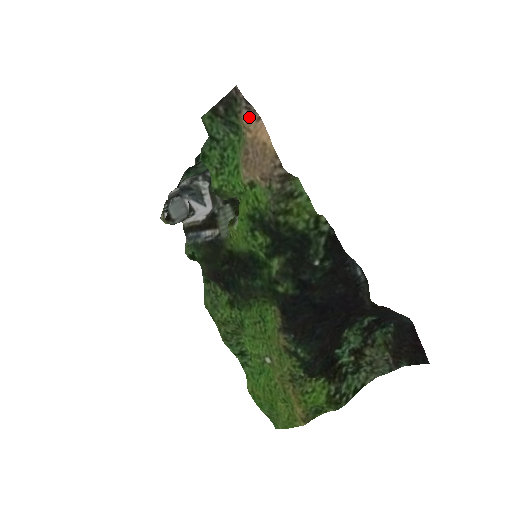
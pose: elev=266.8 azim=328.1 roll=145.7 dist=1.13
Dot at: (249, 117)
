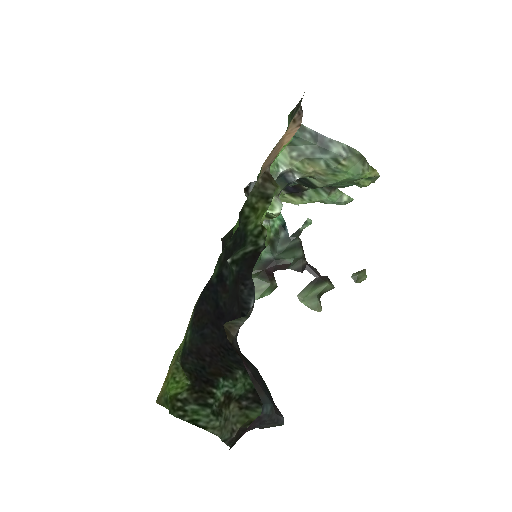
Dot at: (295, 120)
